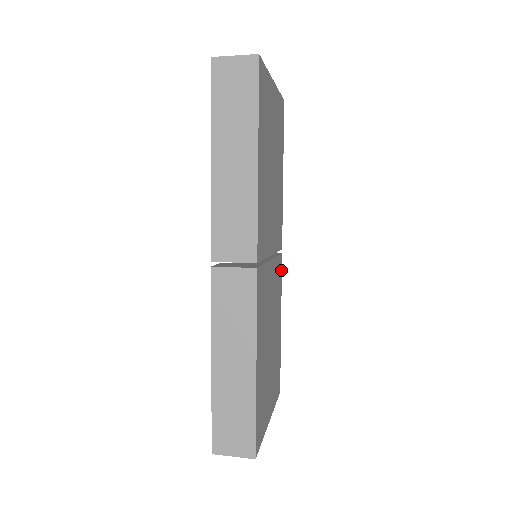
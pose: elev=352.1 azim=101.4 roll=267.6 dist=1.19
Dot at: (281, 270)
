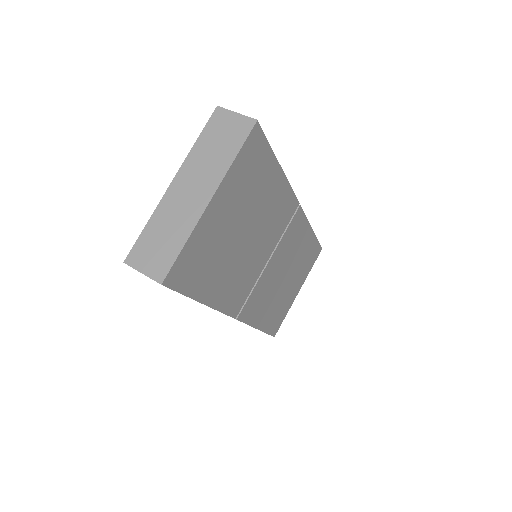
Dot at: (302, 214)
